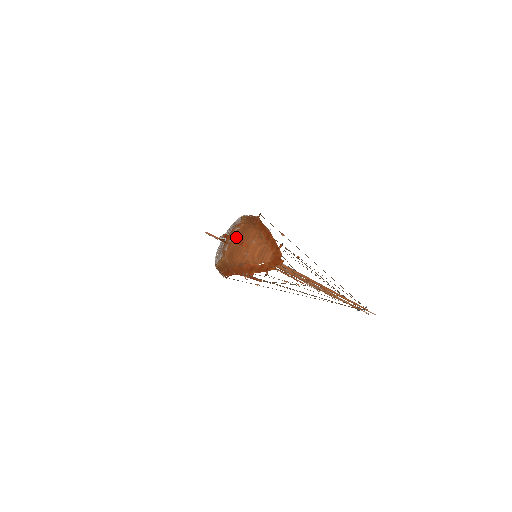
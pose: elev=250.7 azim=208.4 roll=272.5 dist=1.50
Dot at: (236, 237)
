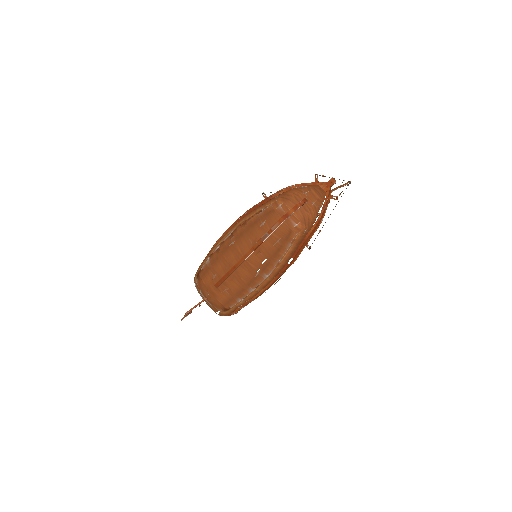
Dot at: (291, 208)
